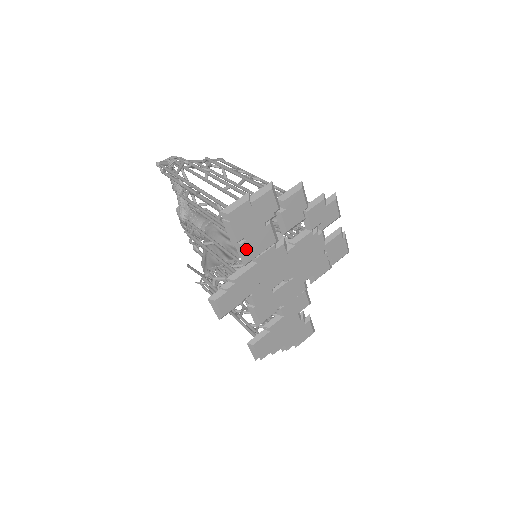
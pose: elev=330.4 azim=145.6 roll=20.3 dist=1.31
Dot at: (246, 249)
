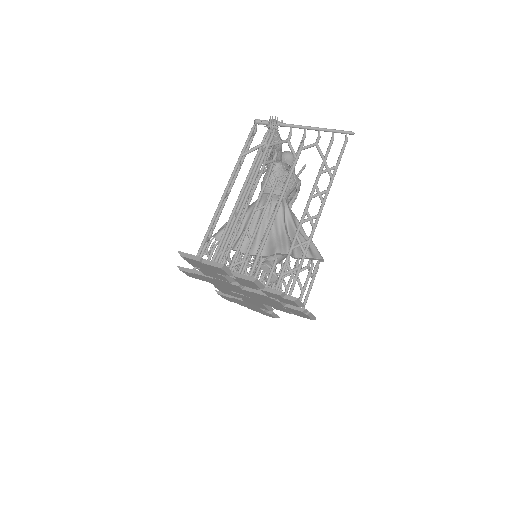
Dot at: (202, 271)
